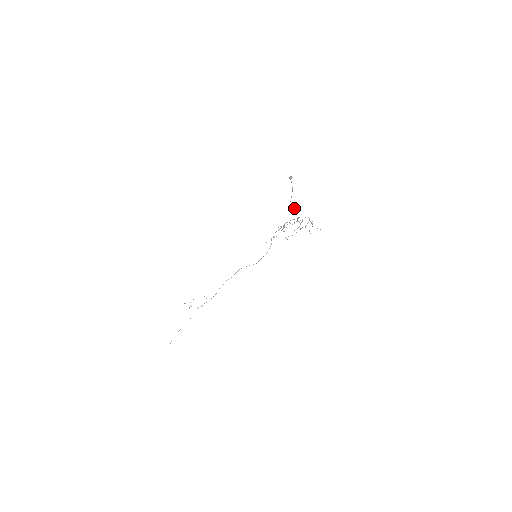
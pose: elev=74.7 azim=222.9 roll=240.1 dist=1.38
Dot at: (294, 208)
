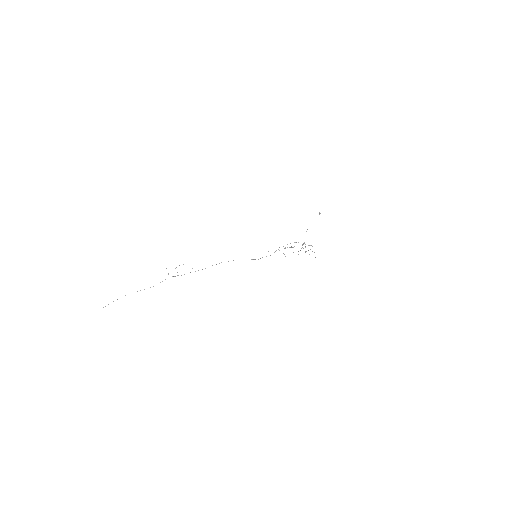
Dot at: occluded
